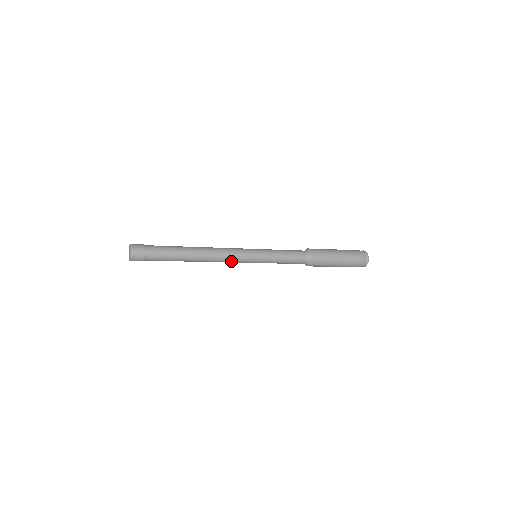
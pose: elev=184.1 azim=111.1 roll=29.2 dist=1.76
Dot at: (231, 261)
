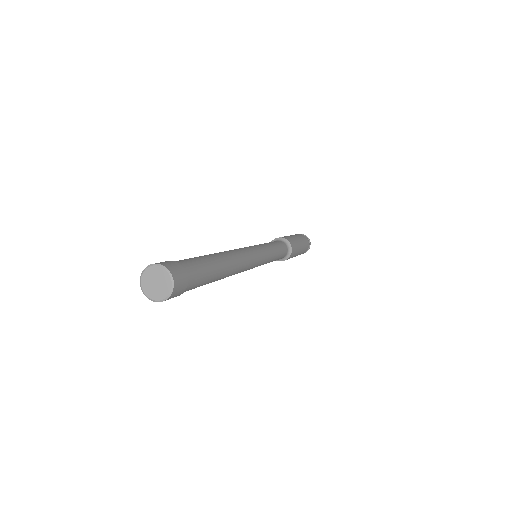
Dot at: (246, 270)
